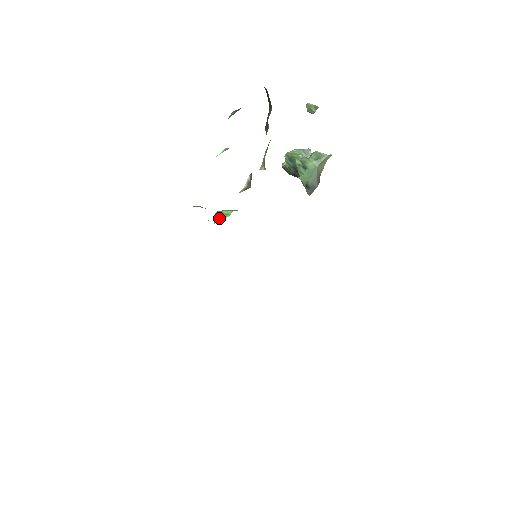
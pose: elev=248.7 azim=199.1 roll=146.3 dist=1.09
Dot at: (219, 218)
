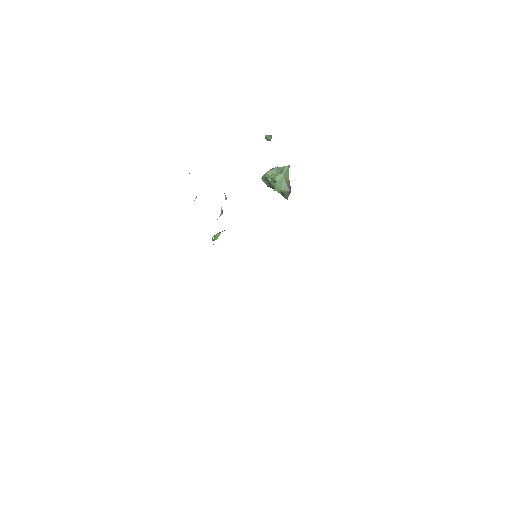
Dot at: (214, 240)
